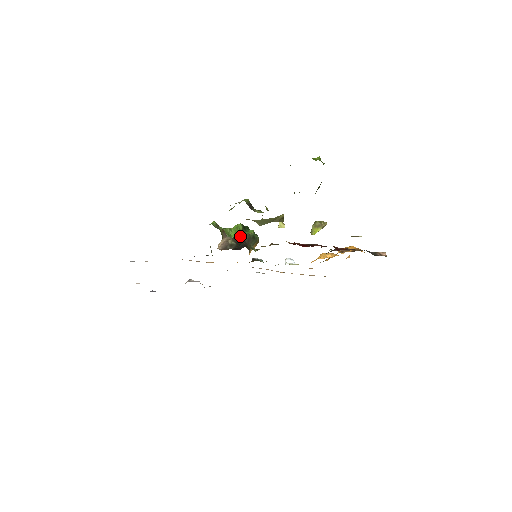
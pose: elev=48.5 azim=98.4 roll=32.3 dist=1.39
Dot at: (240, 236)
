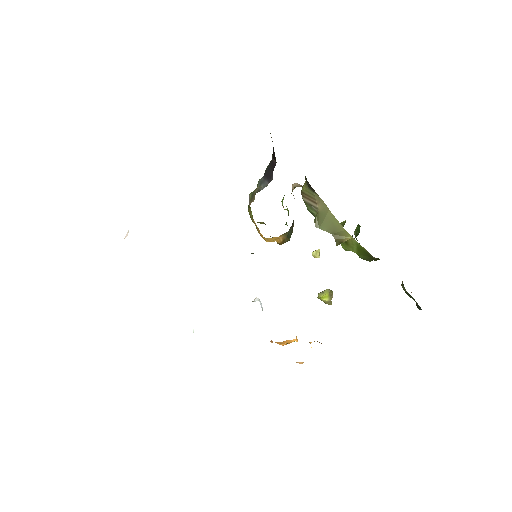
Dot at: occluded
